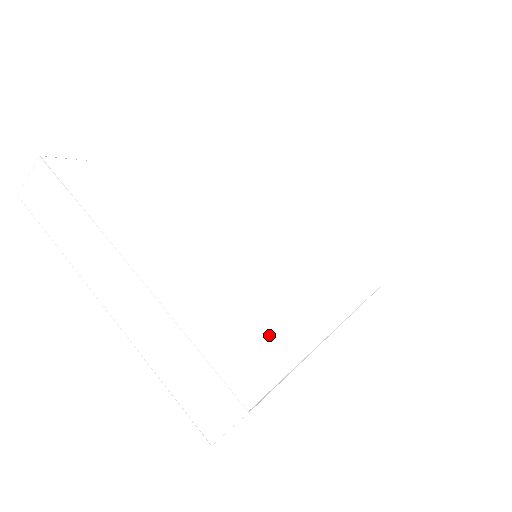
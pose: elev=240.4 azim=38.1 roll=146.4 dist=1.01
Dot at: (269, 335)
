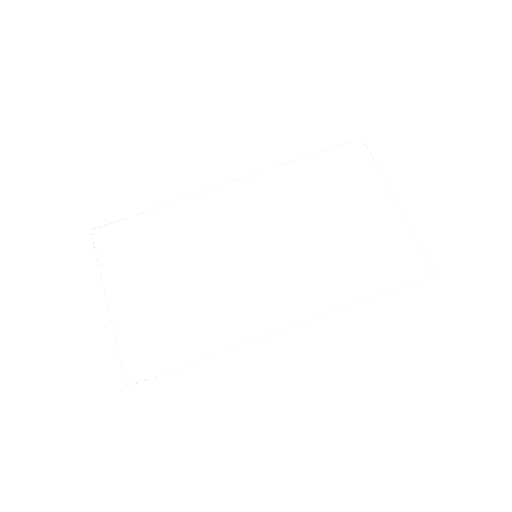
Dot at: (182, 340)
